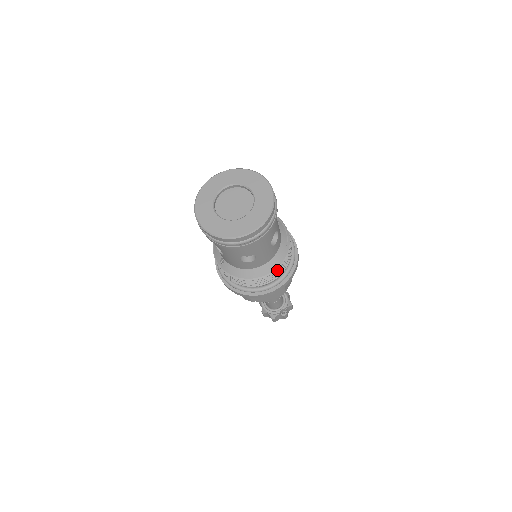
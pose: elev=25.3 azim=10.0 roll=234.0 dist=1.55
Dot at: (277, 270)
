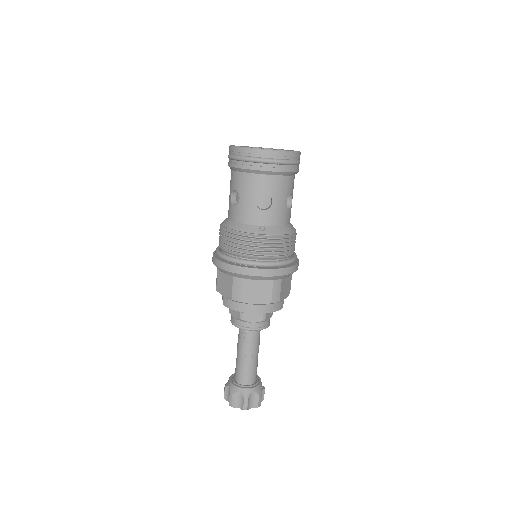
Dot at: occluded
